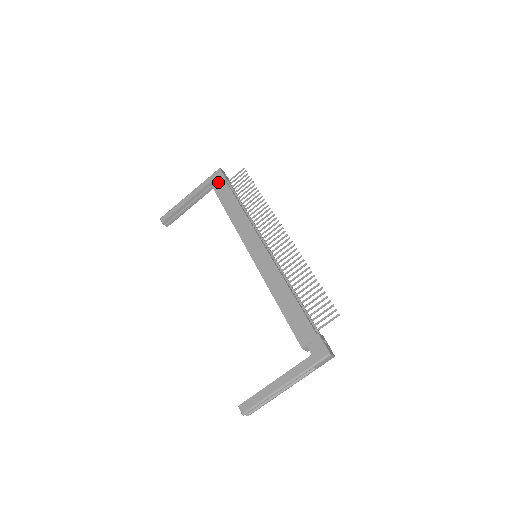
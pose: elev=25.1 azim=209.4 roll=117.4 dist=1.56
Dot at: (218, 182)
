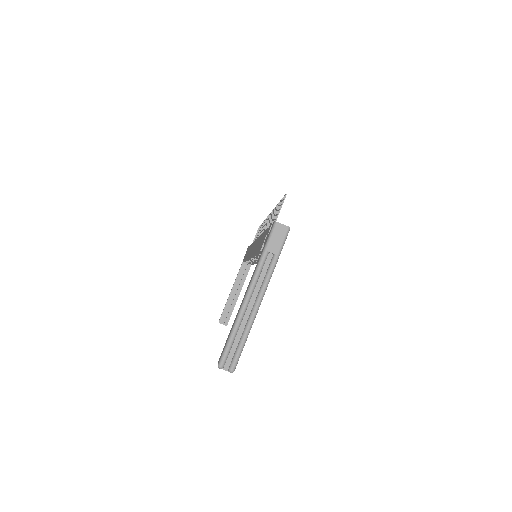
Dot at: (245, 254)
